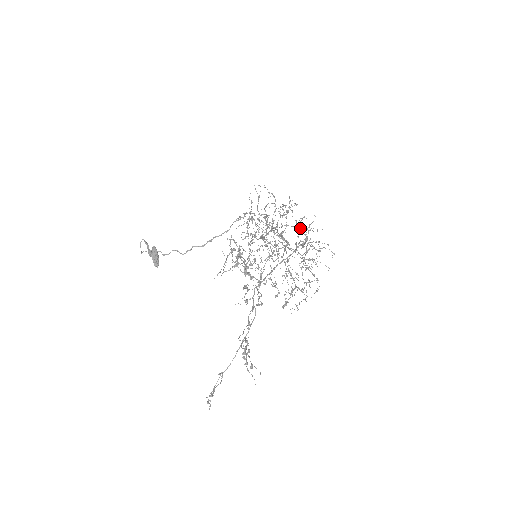
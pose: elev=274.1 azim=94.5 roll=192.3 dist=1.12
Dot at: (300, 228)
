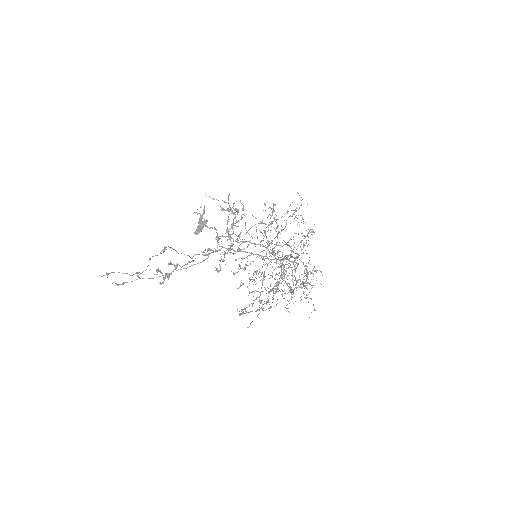
Dot at: occluded
